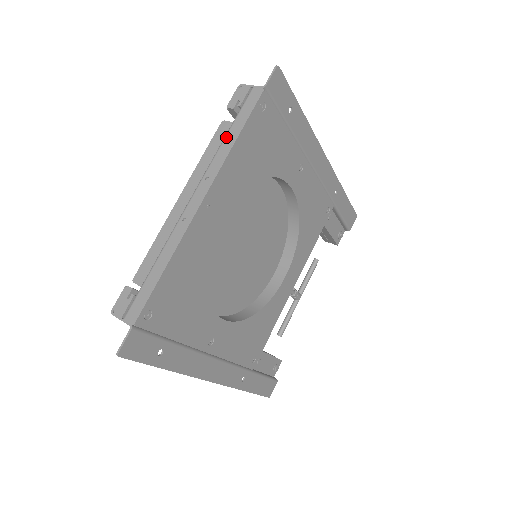
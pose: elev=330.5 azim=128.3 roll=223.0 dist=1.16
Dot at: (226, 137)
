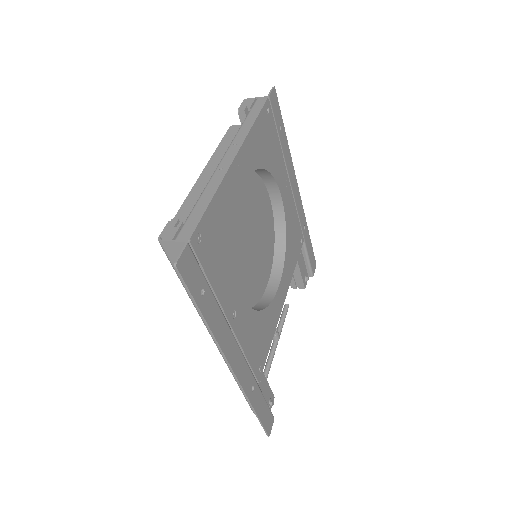
Dot at: (244, 123)
